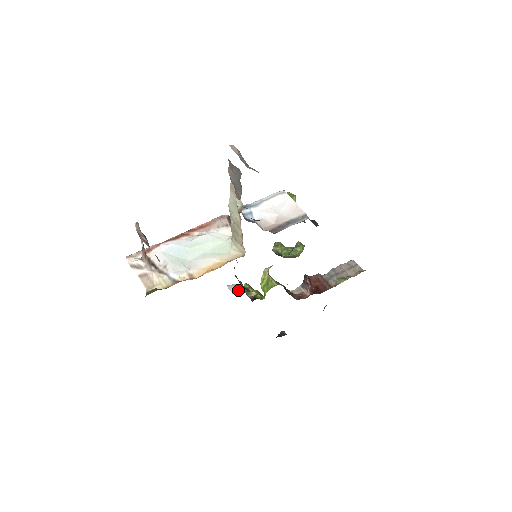
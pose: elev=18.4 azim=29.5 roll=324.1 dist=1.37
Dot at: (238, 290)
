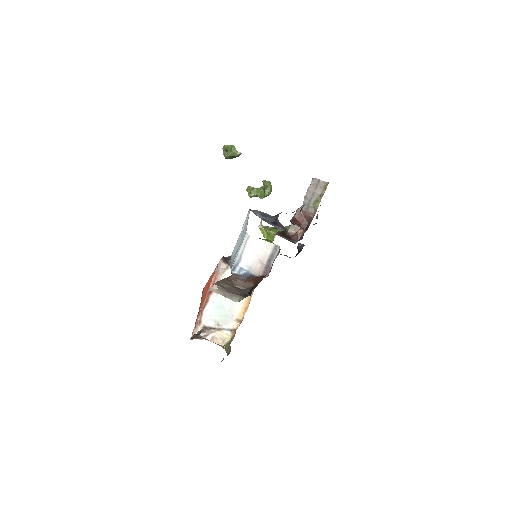
Dot at: occluded
